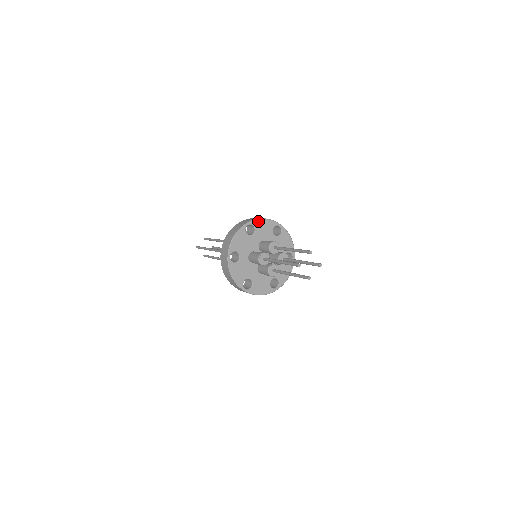
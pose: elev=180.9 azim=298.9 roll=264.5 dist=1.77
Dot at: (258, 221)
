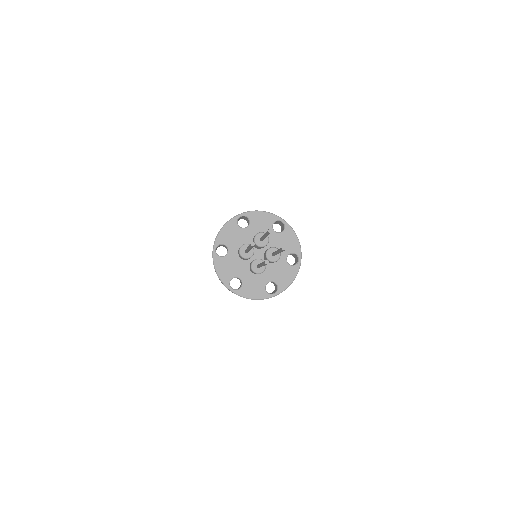
Dot at: (254, 213)
